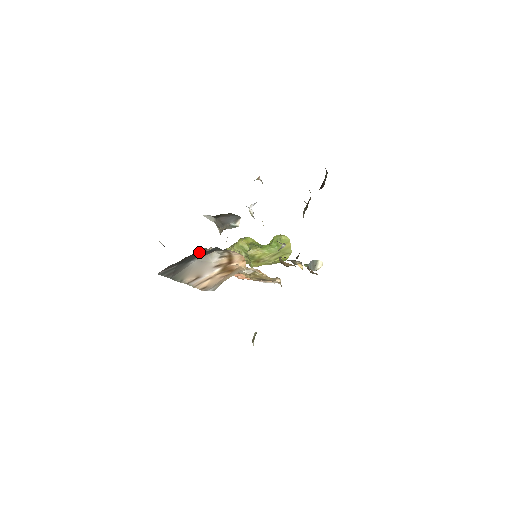
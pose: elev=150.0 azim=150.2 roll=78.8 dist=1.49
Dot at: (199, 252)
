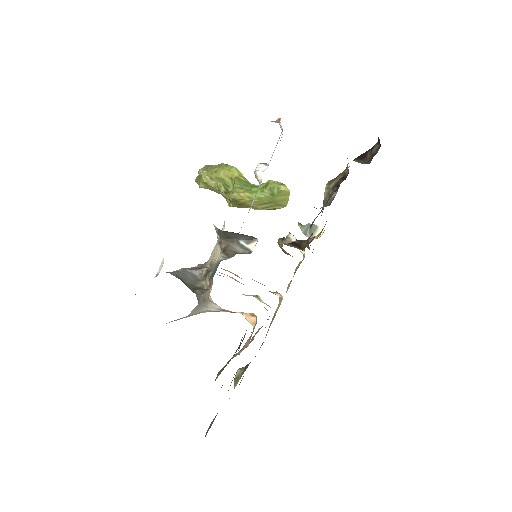
Dot at: occluded
